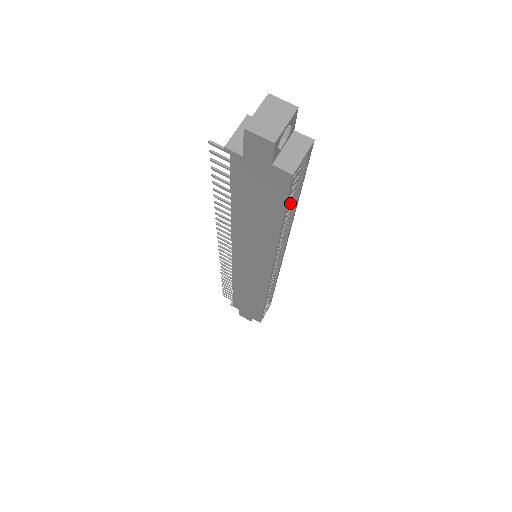
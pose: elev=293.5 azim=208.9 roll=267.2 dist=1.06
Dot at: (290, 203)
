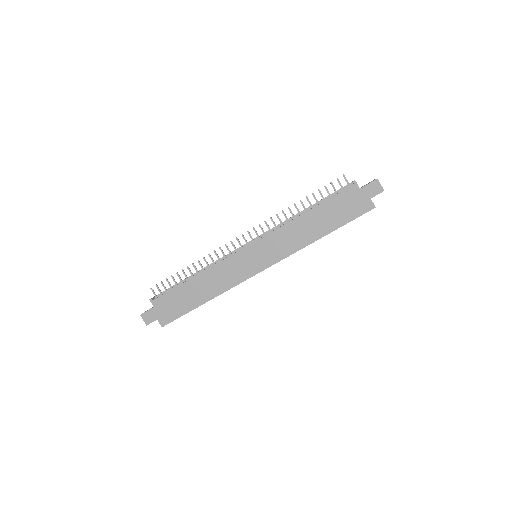
Dot at: occluded
